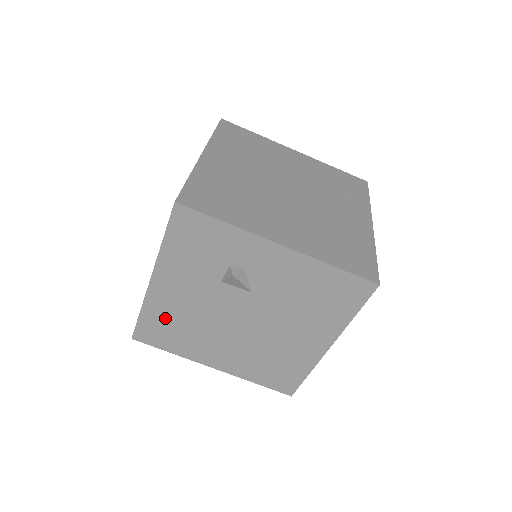
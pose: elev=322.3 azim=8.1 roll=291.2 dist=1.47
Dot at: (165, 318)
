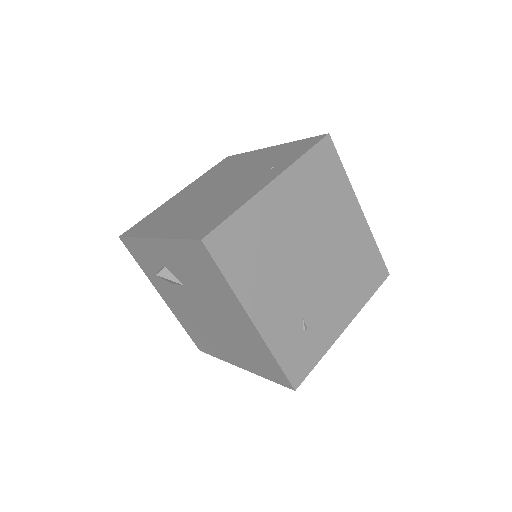
Dot at: (190, 327)
